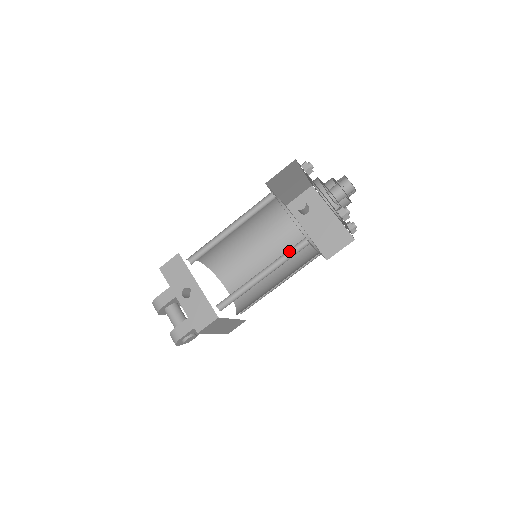
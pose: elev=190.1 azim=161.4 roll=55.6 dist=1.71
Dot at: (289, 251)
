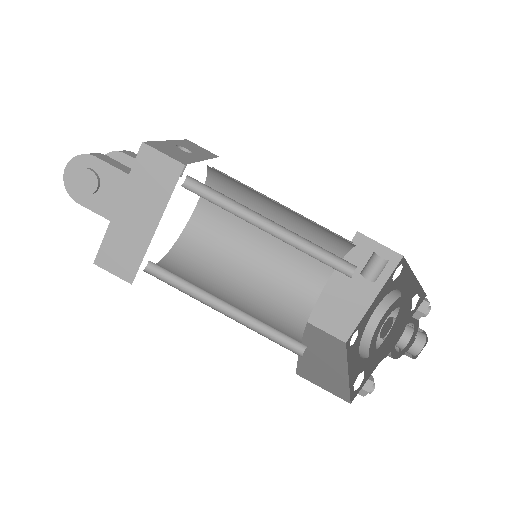
Dot at: (321, 257)
